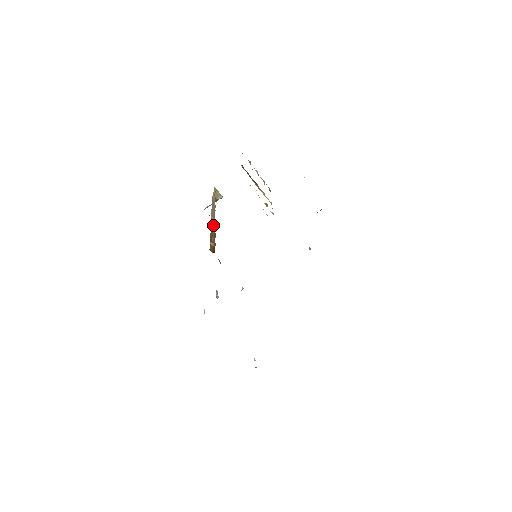
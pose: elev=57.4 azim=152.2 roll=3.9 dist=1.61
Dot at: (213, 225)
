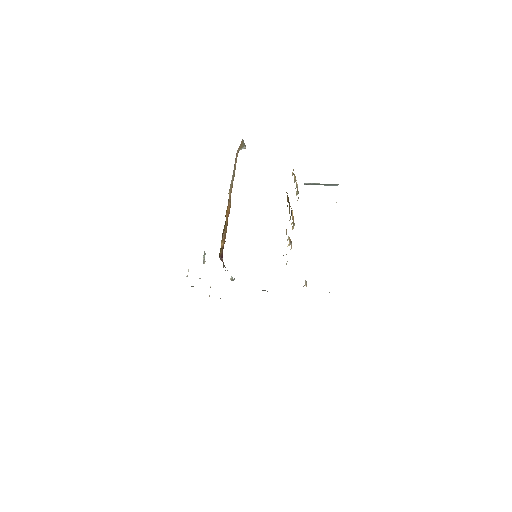
Dot at: (228, 208)
